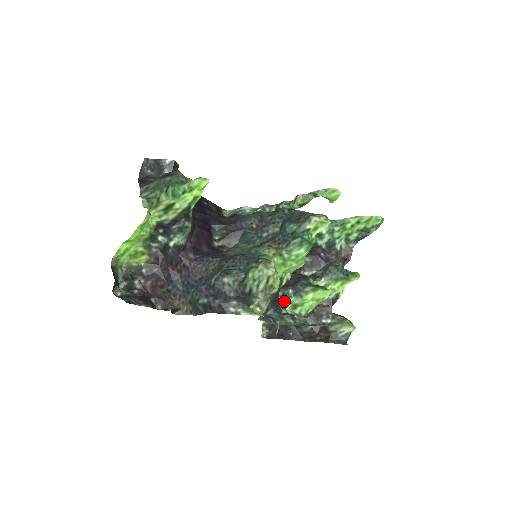
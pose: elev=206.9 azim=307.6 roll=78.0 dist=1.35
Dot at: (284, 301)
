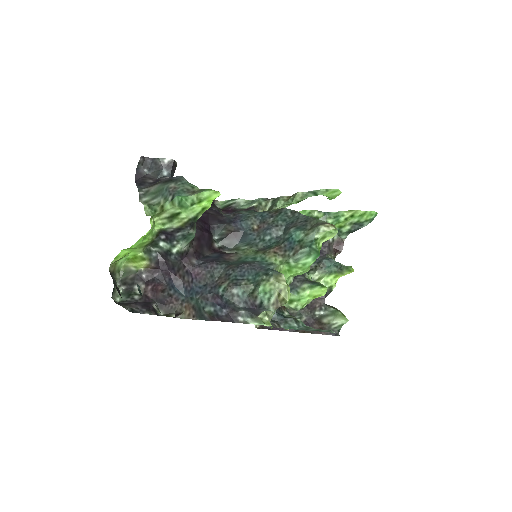
Dot at: occluded
